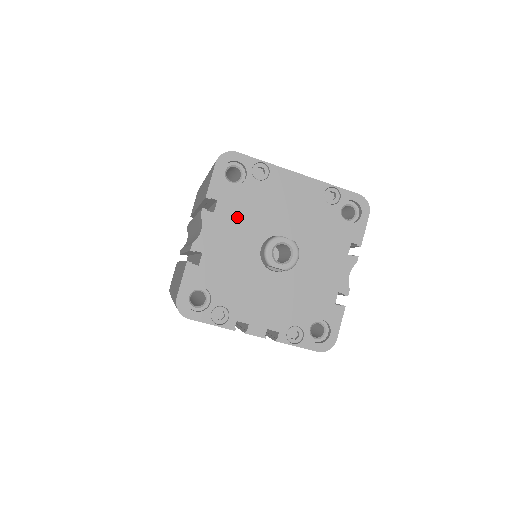
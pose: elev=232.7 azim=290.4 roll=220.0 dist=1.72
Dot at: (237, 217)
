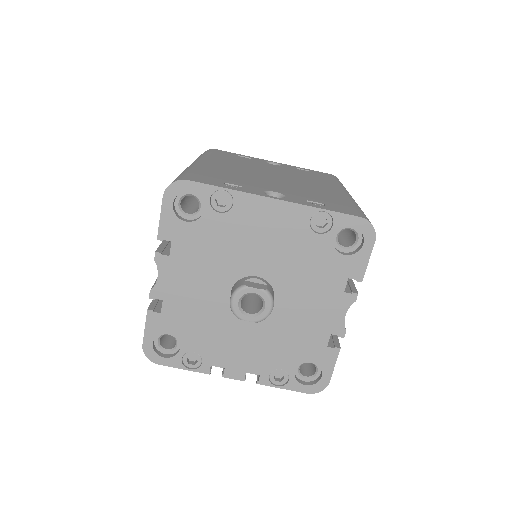
Dot at: (198, 259)
